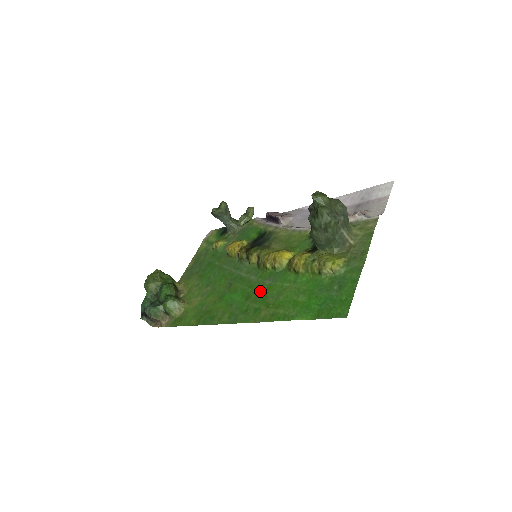
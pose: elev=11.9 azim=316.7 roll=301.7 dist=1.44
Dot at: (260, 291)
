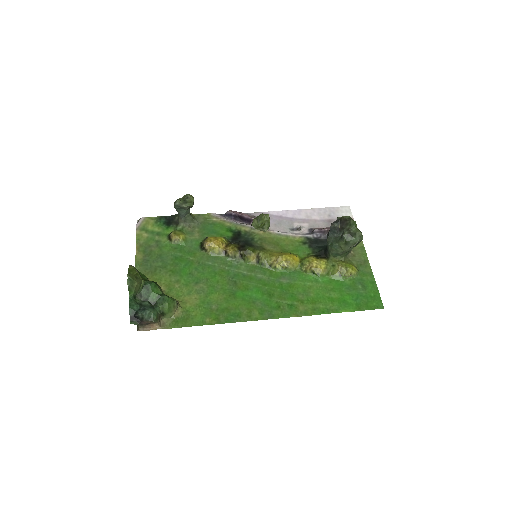
Dot at: (282, 289)
